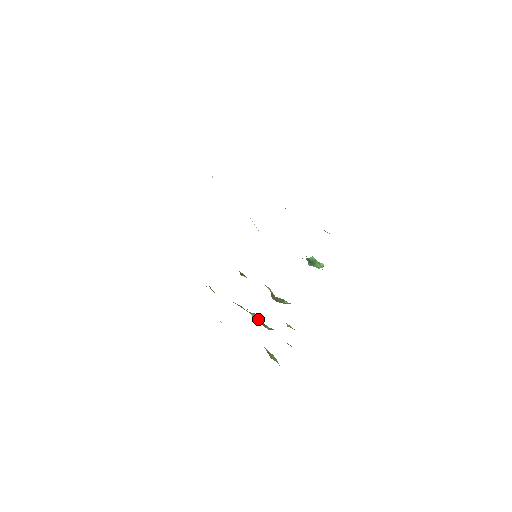
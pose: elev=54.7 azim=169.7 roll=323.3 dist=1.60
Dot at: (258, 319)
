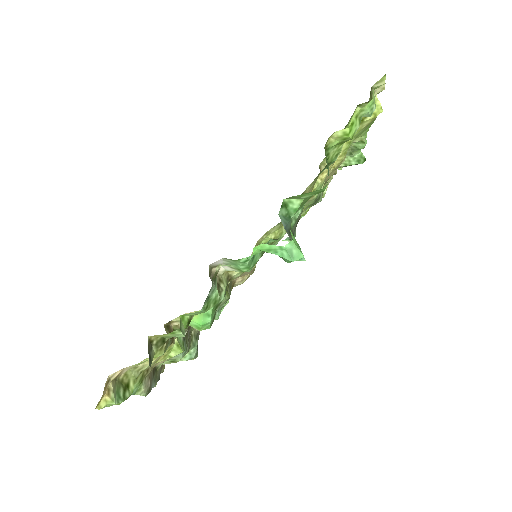
Dot at: occluded
